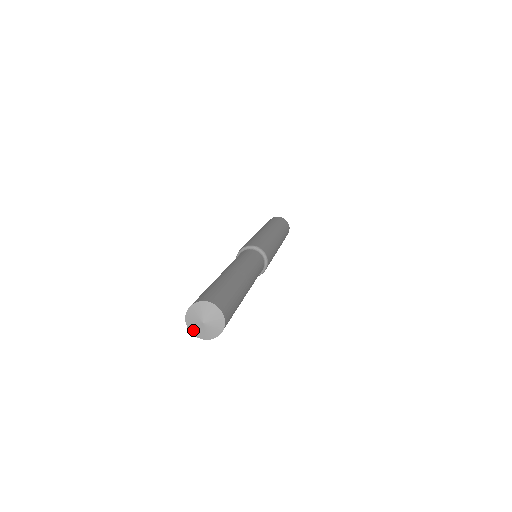
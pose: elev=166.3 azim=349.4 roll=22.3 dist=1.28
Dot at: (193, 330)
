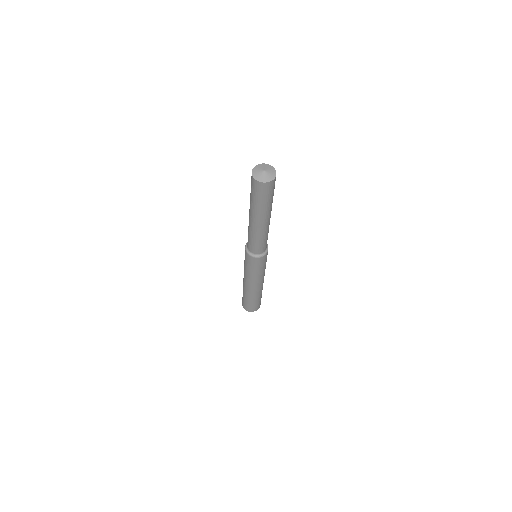
Dot at: (255, 170)
